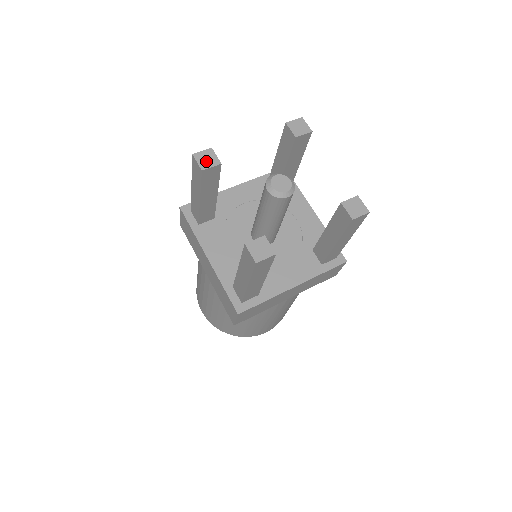
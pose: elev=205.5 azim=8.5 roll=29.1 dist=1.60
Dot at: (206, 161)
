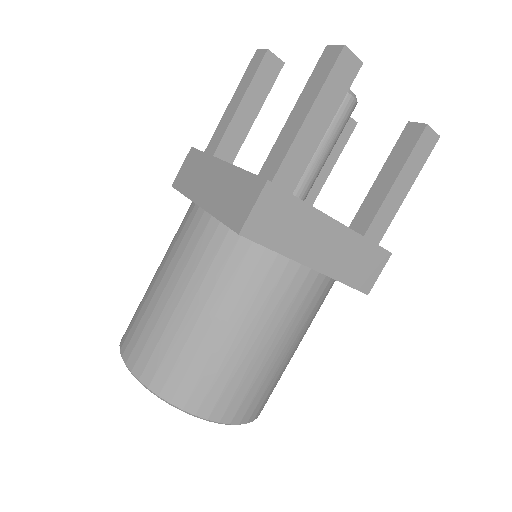
Dot at: occluded
